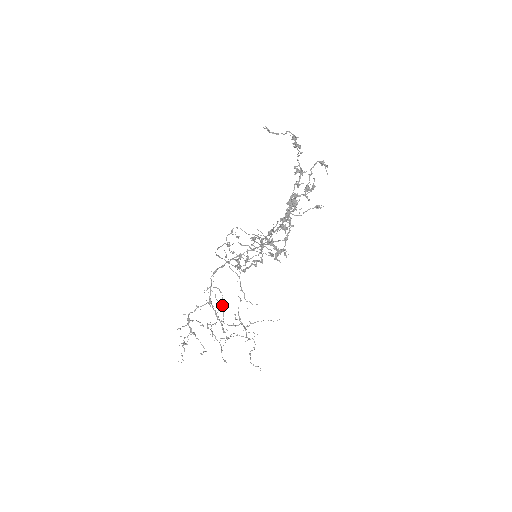
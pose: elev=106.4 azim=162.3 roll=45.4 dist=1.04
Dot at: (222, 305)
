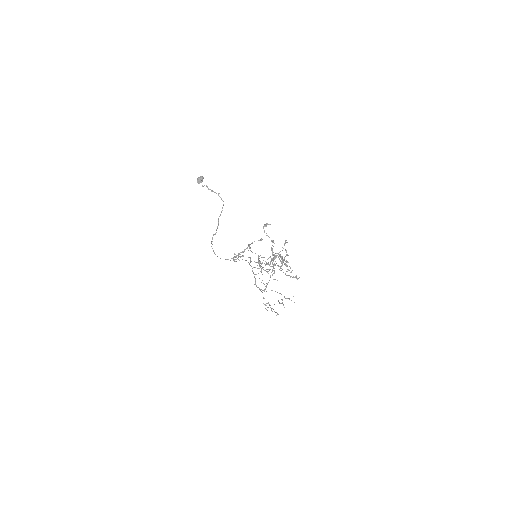
Dot at: occluded
